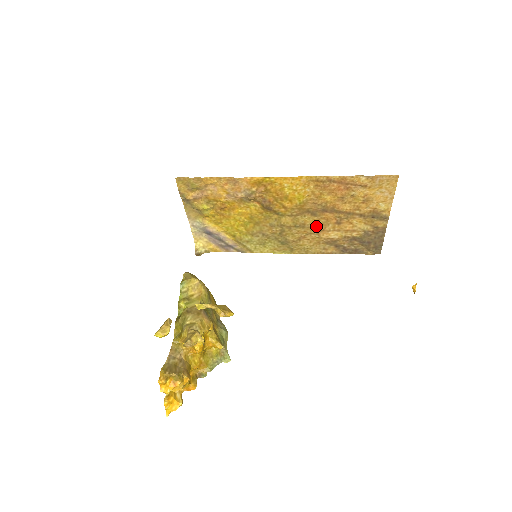
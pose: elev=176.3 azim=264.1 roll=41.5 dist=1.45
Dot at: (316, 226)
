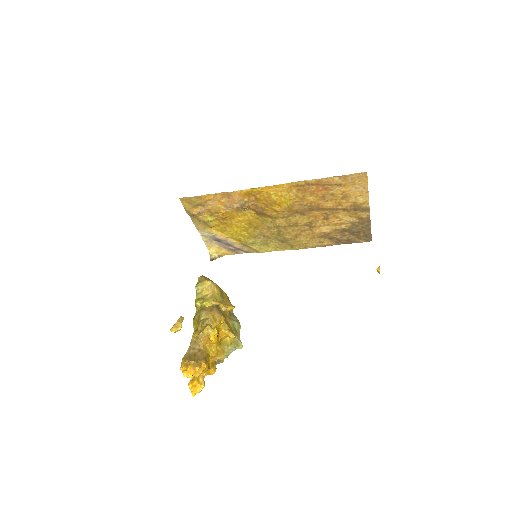
Dot at: (307, 223)
